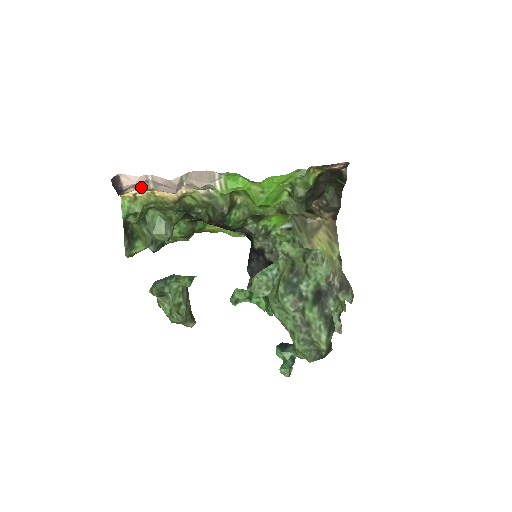
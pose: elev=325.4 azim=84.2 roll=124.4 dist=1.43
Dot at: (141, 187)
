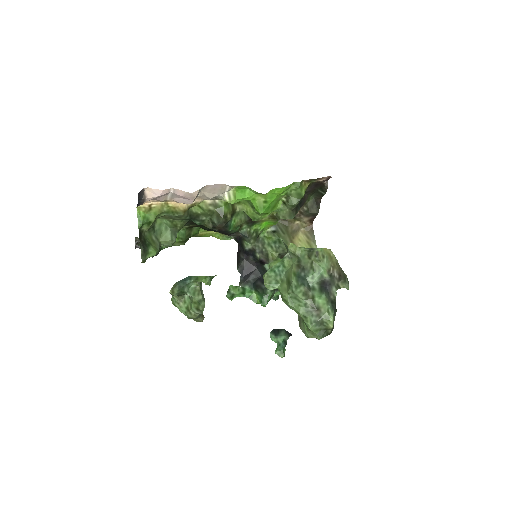
Dot at: (159, 199)
